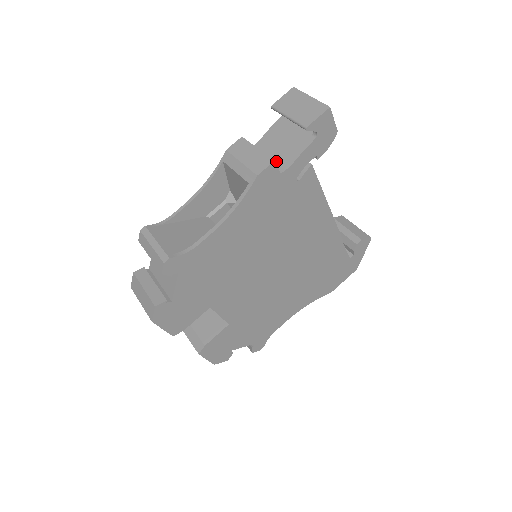
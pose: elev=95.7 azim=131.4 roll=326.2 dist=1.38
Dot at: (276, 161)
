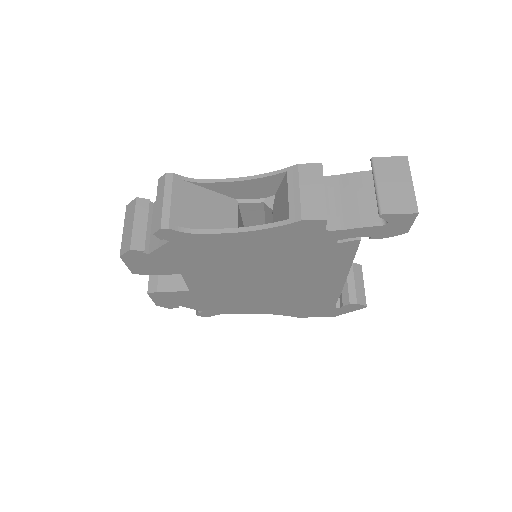
Dot at: (332, 213)
